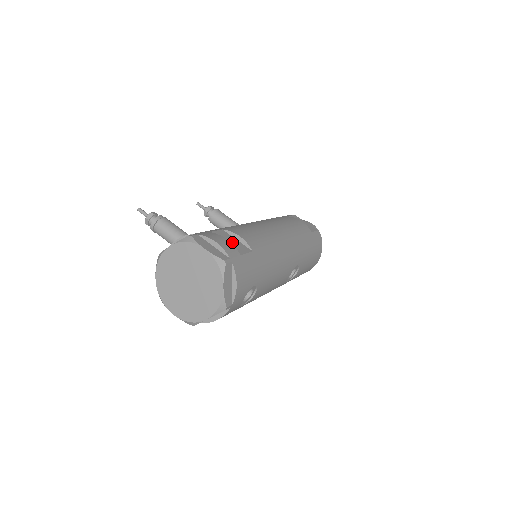
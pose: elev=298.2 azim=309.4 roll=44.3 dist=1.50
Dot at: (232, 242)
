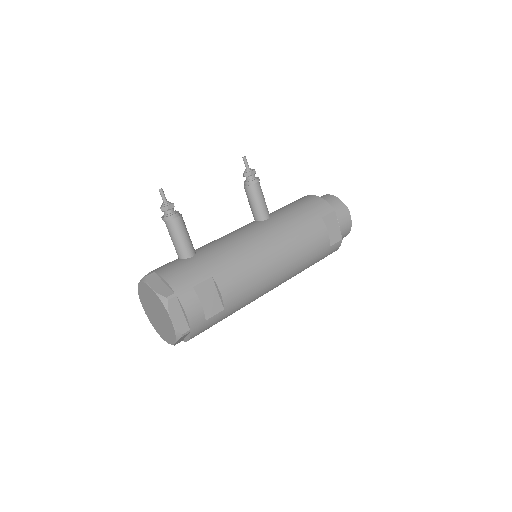
Dot at: (210, 299)
